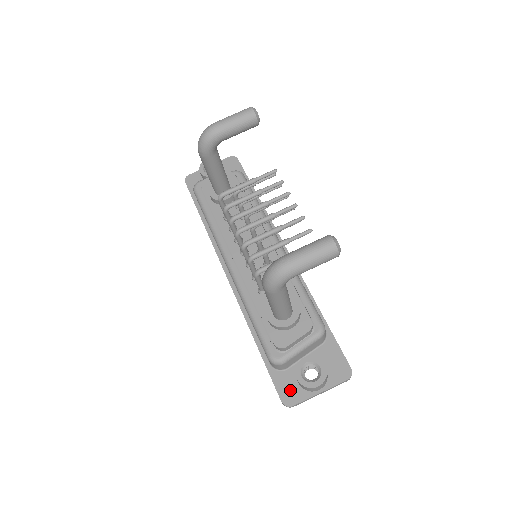
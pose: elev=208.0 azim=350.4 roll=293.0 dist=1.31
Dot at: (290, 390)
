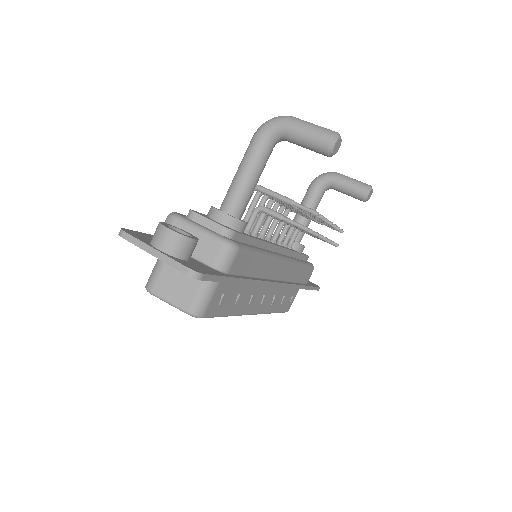
Dot at: (142, 236)
